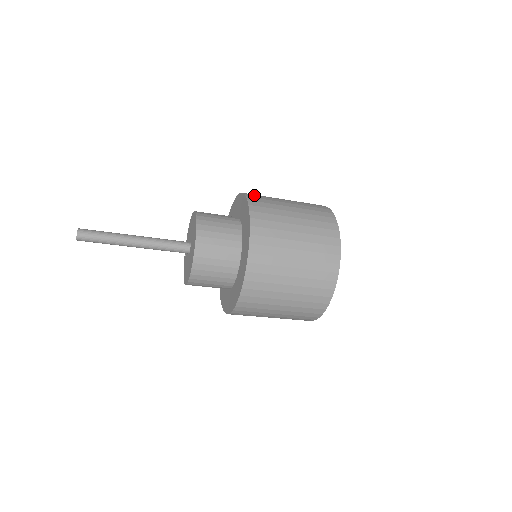
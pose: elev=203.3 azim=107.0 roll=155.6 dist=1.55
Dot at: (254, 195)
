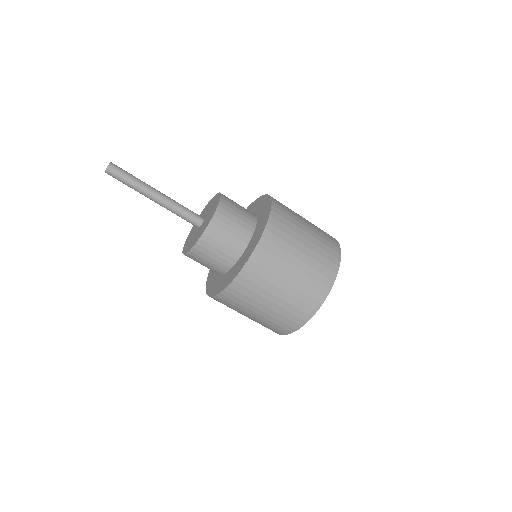
Dot at: occluded
